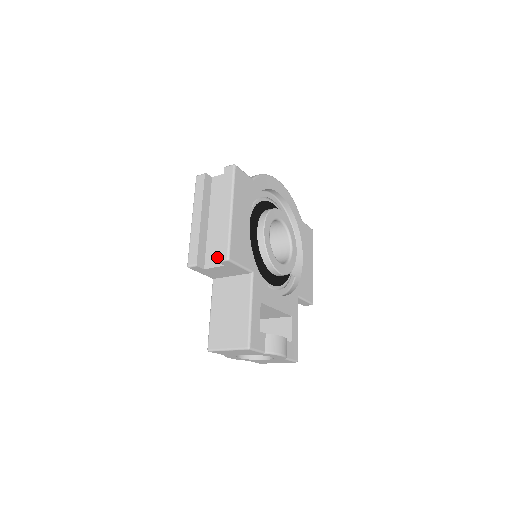
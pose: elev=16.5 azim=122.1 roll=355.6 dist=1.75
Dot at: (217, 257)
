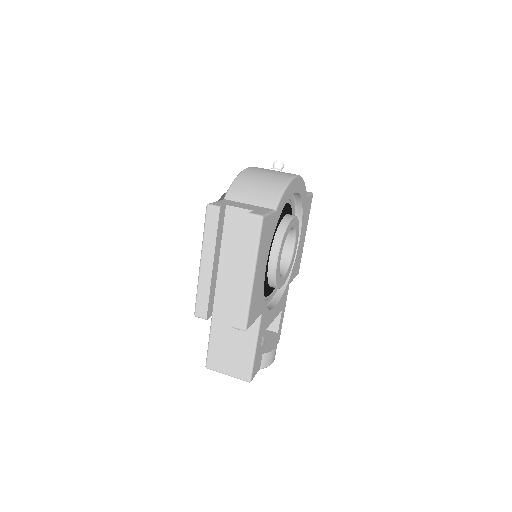
Dot at: (232, 324)
